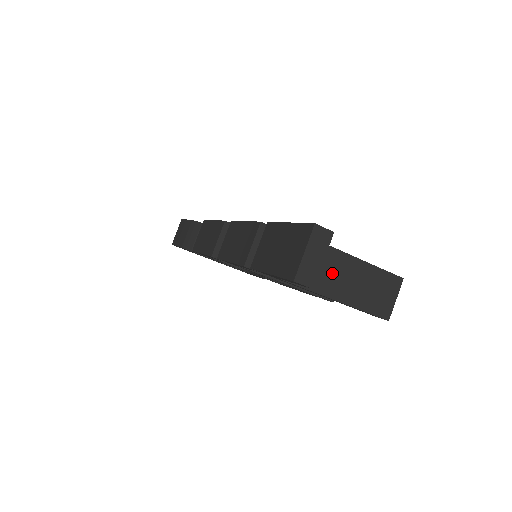
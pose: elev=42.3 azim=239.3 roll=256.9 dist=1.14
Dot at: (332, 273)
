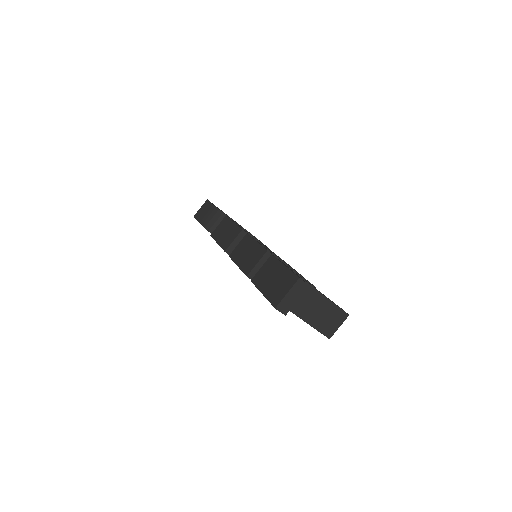
Dot at: (303, 300)
